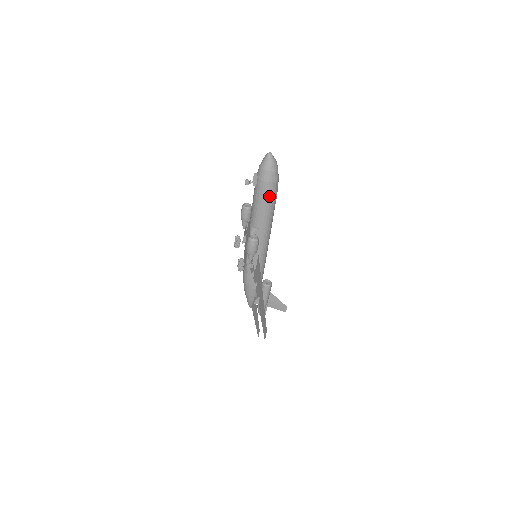
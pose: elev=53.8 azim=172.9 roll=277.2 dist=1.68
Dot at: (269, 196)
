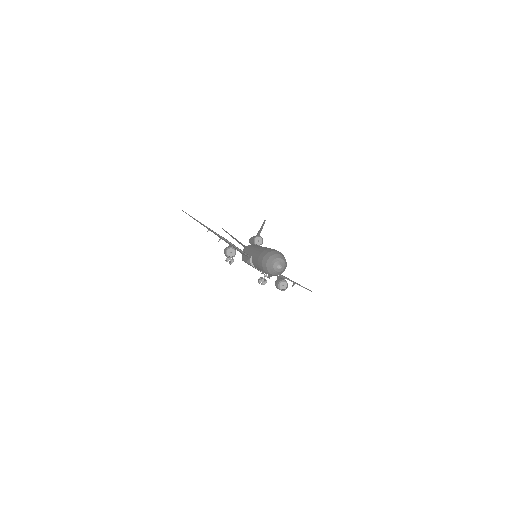
Dot at: occluded
